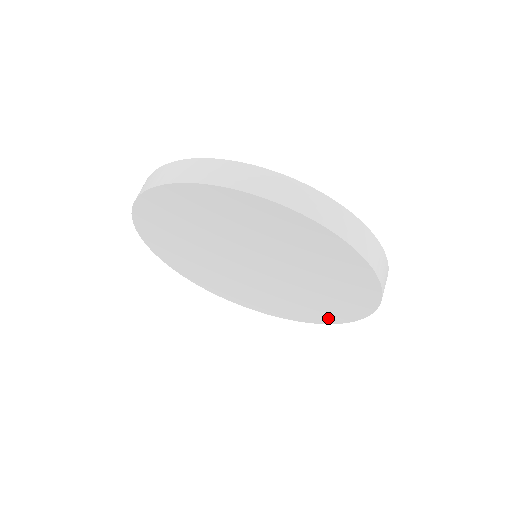
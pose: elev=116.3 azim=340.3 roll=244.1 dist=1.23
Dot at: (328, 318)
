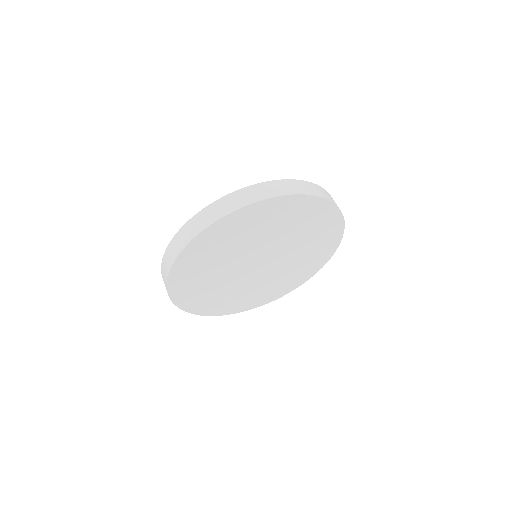
Dot at: (305, 277)
